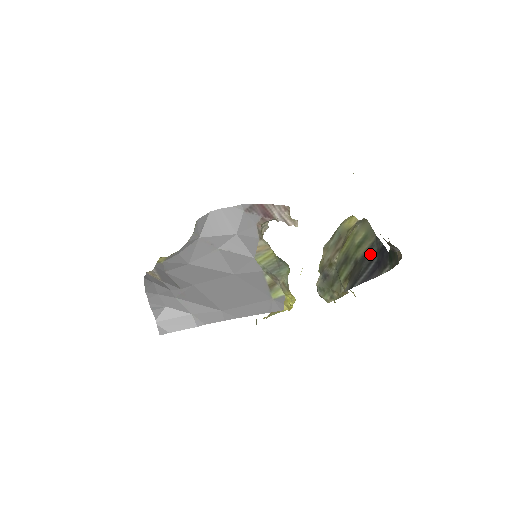
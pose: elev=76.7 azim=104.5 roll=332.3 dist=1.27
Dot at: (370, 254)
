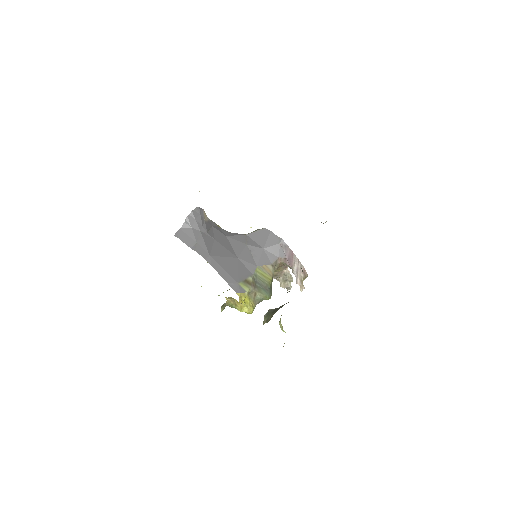
Dot at: occluded
